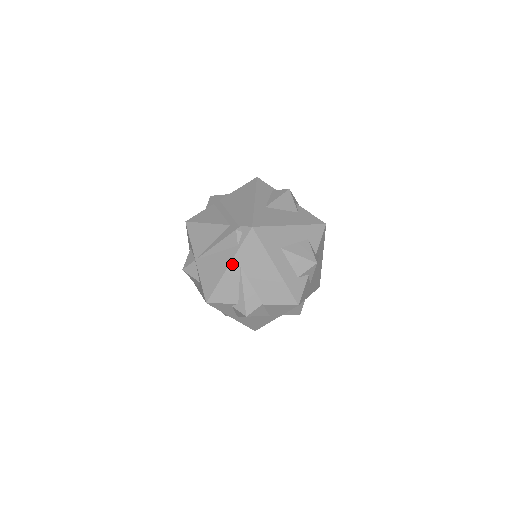
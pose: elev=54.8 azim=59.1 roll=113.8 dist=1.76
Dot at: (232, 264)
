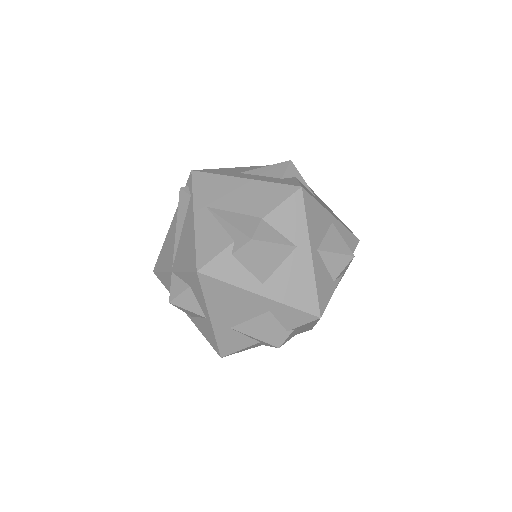
Dot at: (196, 212)
